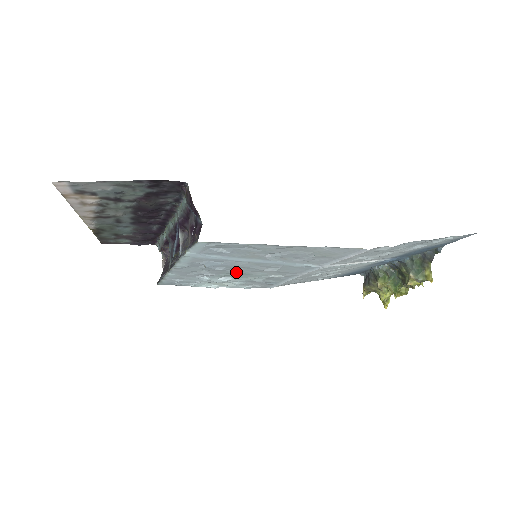
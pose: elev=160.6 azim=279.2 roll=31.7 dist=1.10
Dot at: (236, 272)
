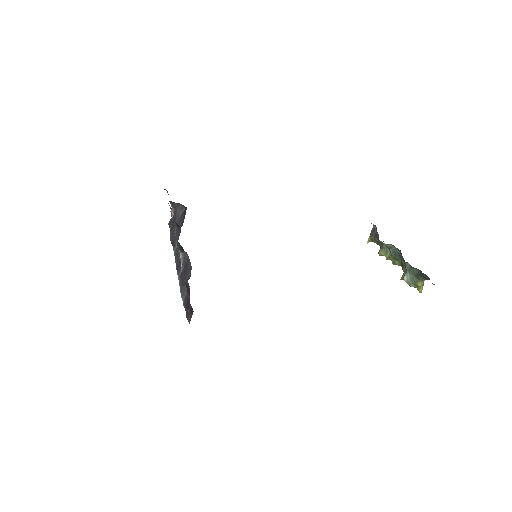
Dot at: occluded
